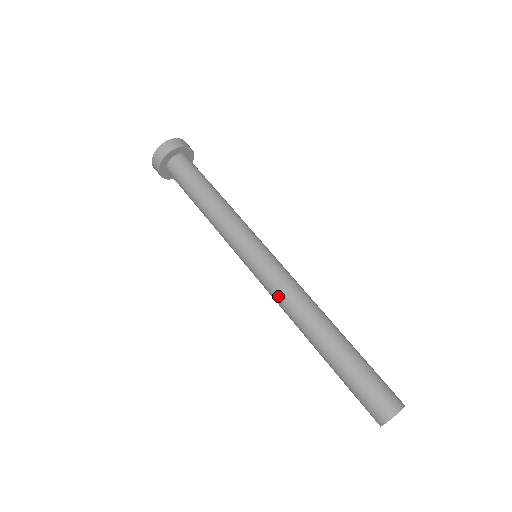
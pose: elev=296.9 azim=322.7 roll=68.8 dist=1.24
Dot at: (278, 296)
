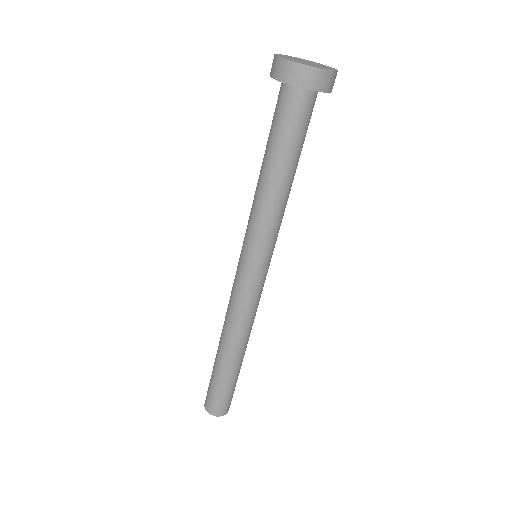
Dot at: (244, 310)
